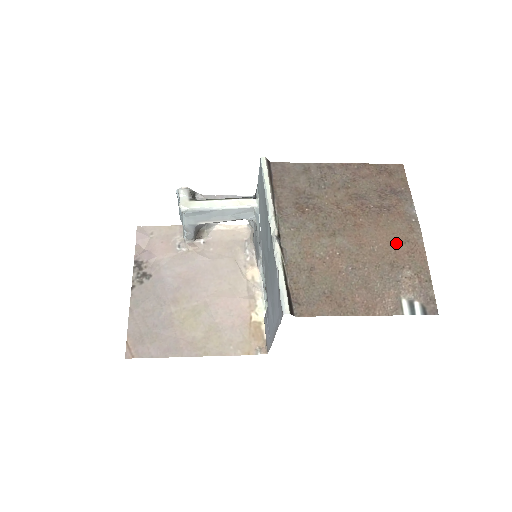
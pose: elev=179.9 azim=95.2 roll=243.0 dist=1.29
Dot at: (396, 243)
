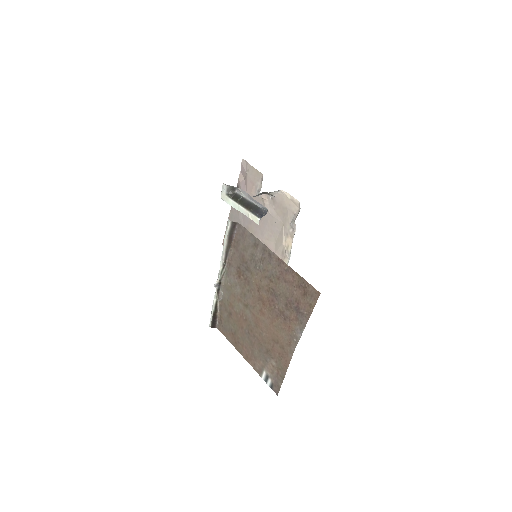
Dot at: (276, 343)
